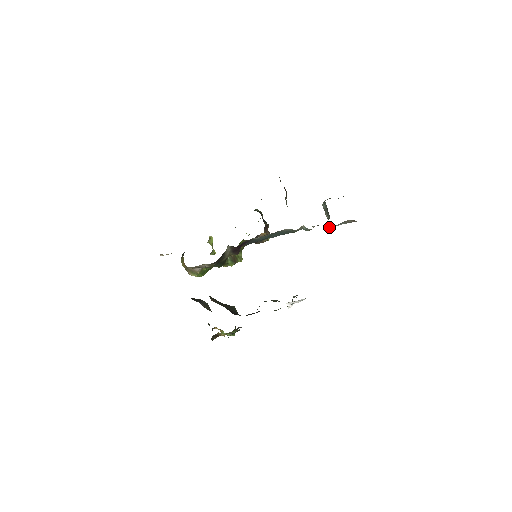
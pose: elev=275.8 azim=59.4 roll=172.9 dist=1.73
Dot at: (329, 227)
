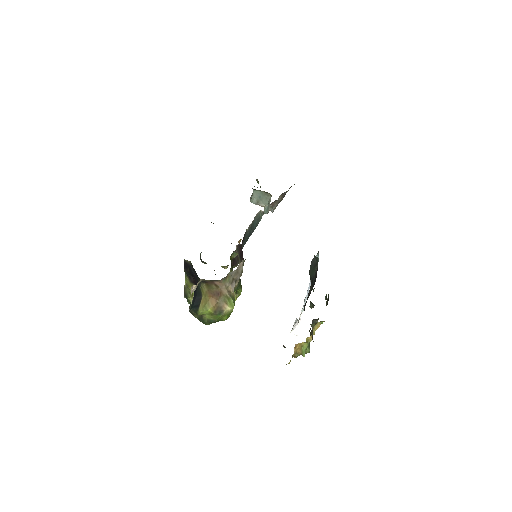
Dot at: (276, 205)
